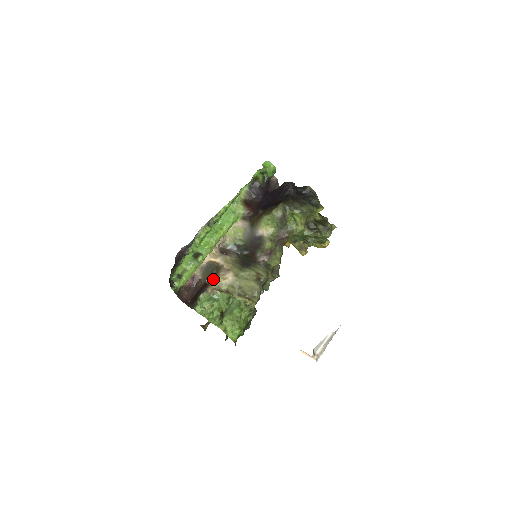
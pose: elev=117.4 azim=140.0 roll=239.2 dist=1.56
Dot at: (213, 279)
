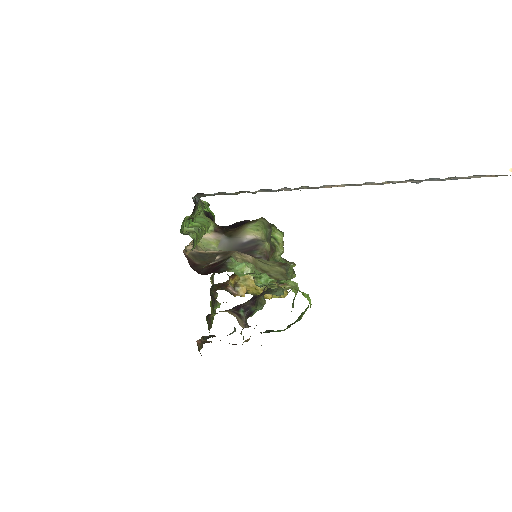
Dot at: (228, 255)
